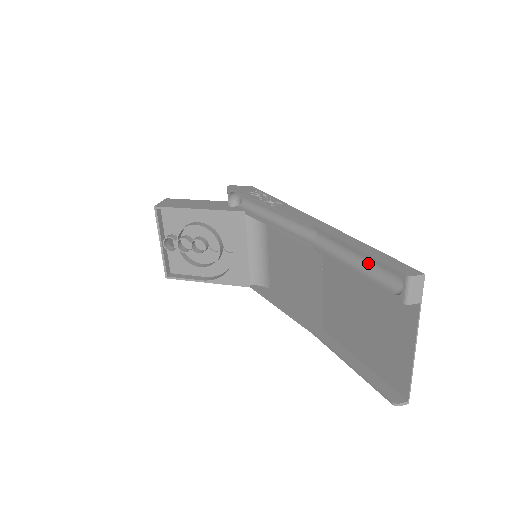
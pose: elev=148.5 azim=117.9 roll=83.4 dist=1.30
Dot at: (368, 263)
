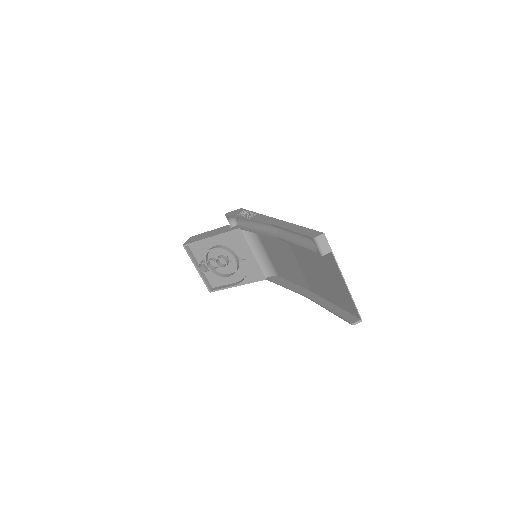
Dot at: (304, 237)
